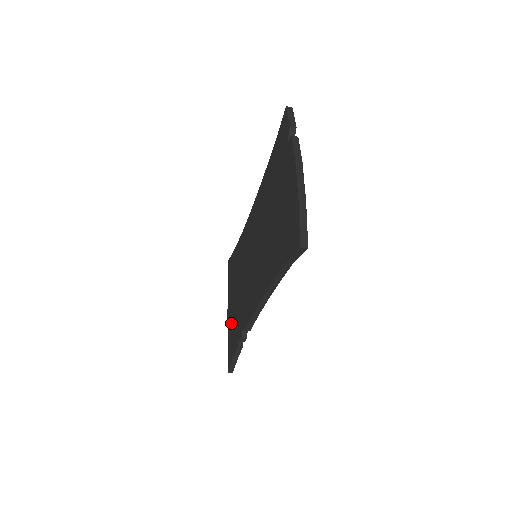
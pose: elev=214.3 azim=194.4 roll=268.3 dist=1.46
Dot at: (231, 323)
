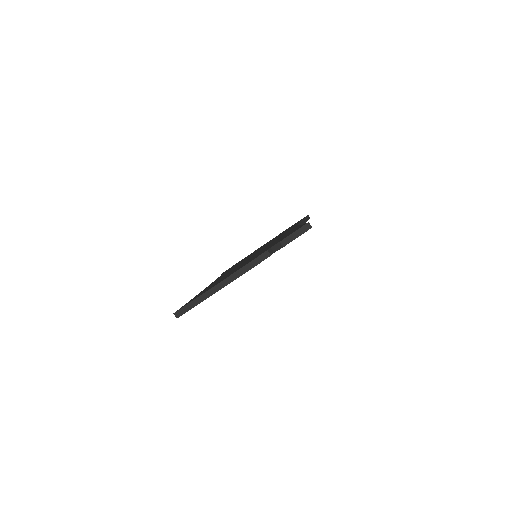
Dot at: occluded
